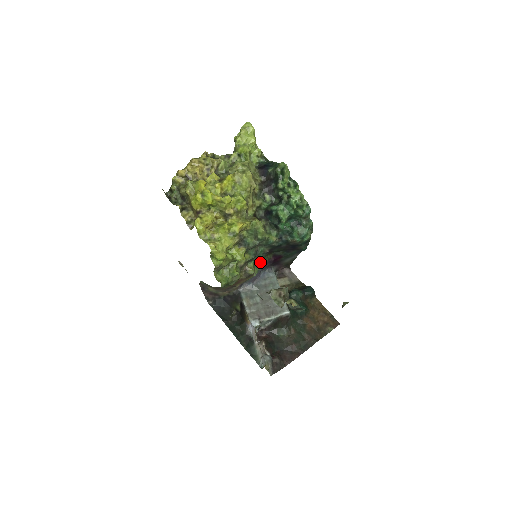
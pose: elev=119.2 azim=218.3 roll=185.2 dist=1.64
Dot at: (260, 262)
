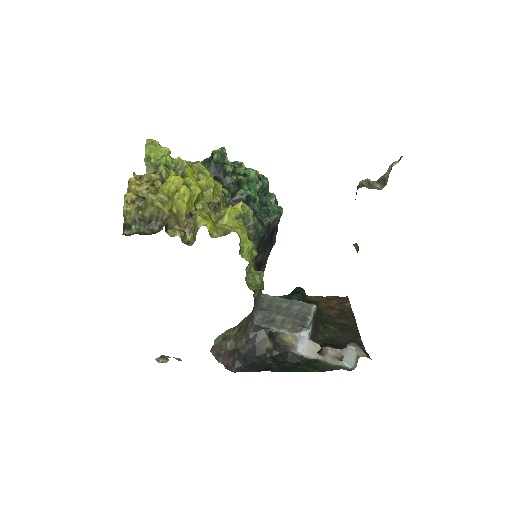
Dot at: occluded
